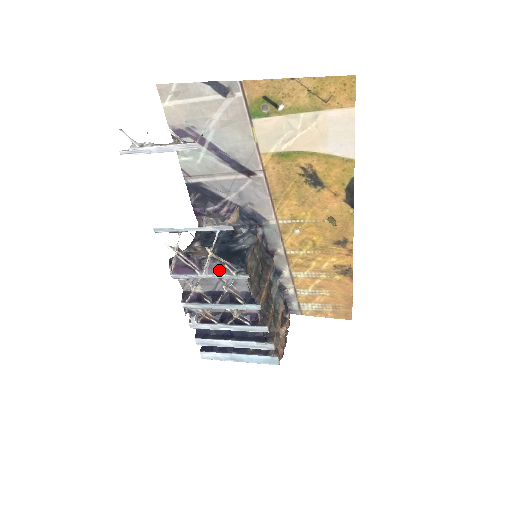
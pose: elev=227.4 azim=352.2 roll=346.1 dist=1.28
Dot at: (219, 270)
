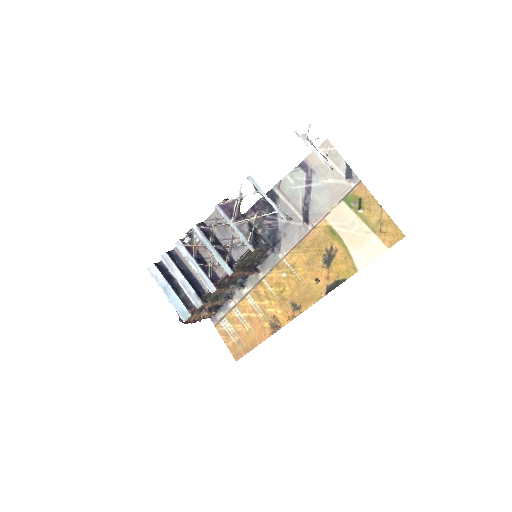
Dot at: (243, 231)
